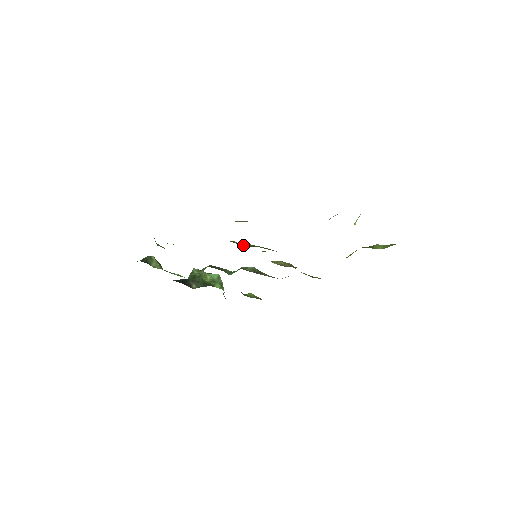
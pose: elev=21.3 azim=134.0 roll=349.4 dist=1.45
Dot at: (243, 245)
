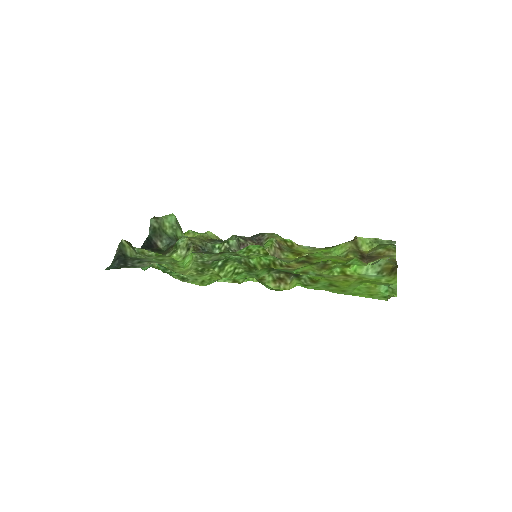
Dot at: (254, 263)
